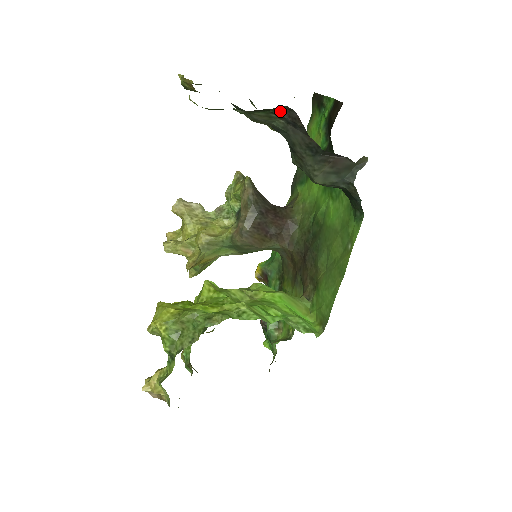
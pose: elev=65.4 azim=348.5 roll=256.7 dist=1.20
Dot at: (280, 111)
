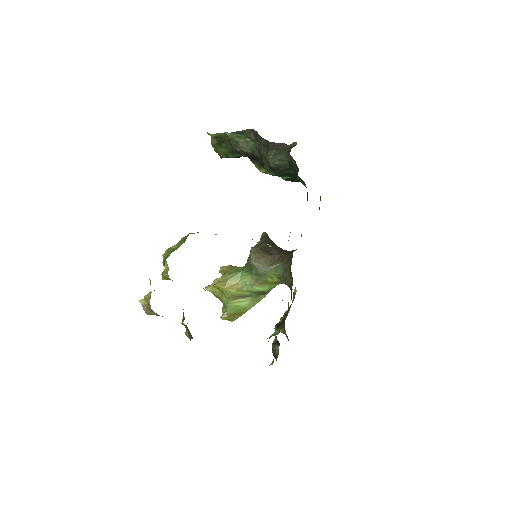
Dot at: (249, 134)
